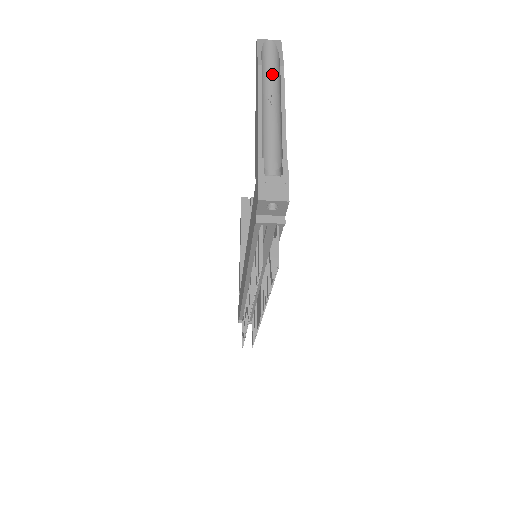
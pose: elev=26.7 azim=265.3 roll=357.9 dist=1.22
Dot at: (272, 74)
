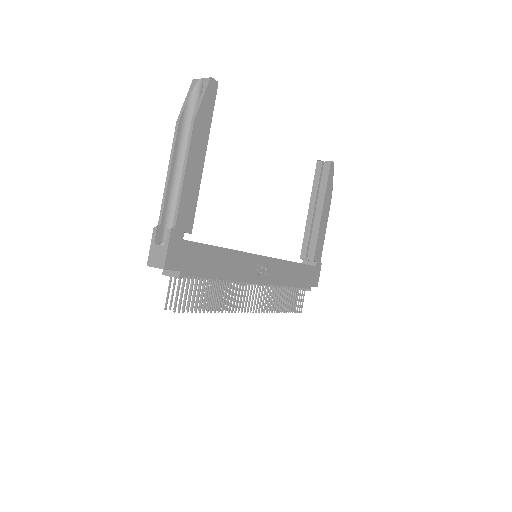
Dot at: occluded
